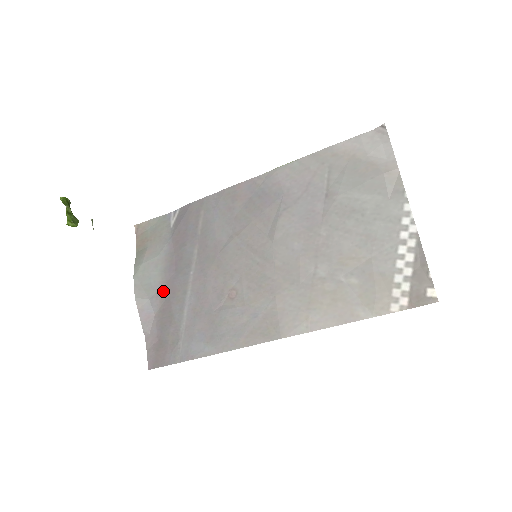
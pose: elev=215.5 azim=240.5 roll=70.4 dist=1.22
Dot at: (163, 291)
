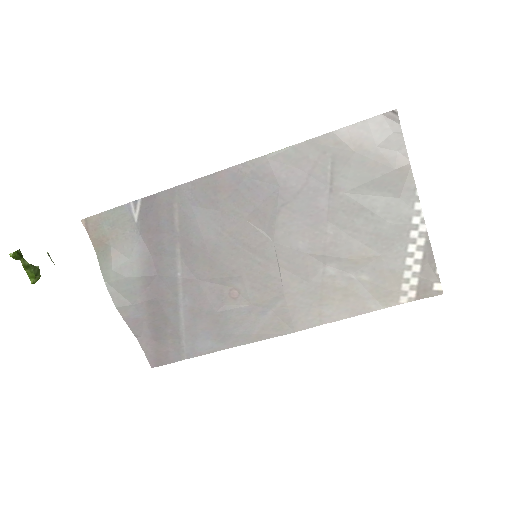
Dot at: (148, 295)
